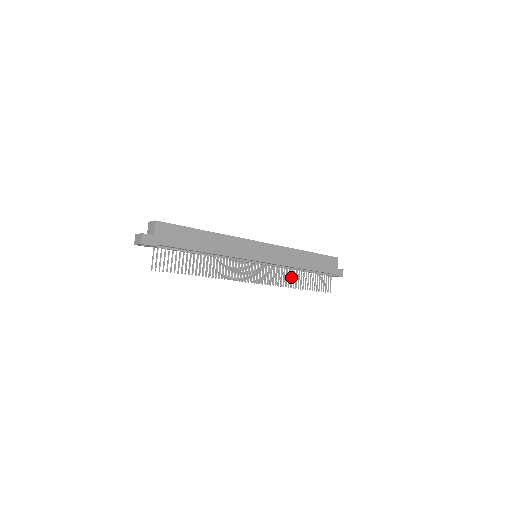
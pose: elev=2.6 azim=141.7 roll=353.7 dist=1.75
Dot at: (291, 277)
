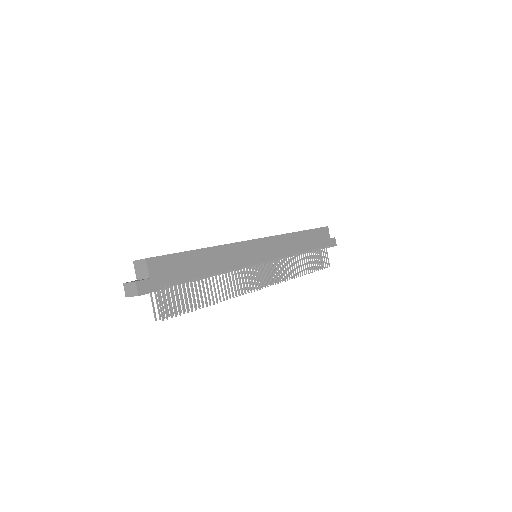
Dot at: (294, 266)
